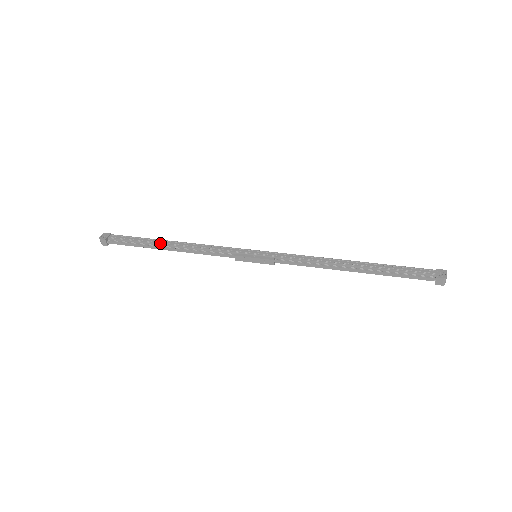
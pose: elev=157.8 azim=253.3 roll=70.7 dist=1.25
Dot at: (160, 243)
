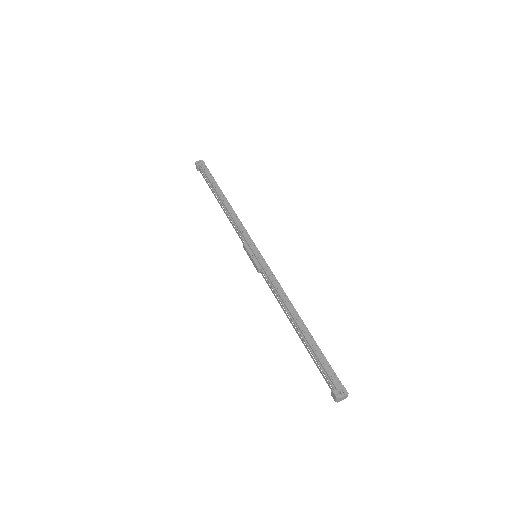
Dot at: (219, 195)
